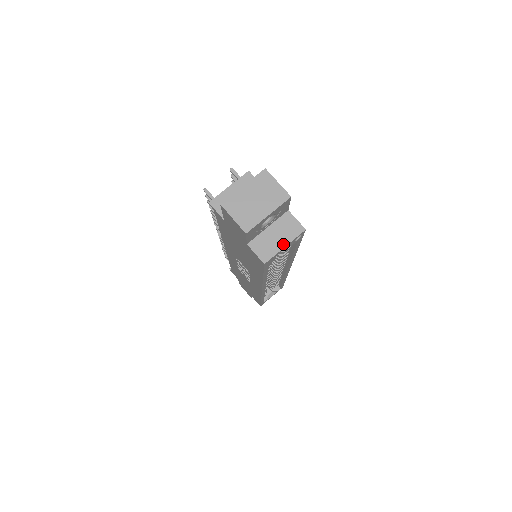
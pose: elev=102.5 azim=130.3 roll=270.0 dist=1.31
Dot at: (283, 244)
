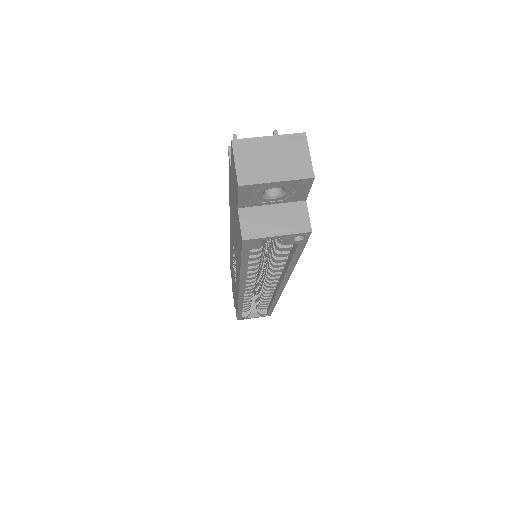
Dot at: (277, 232)
